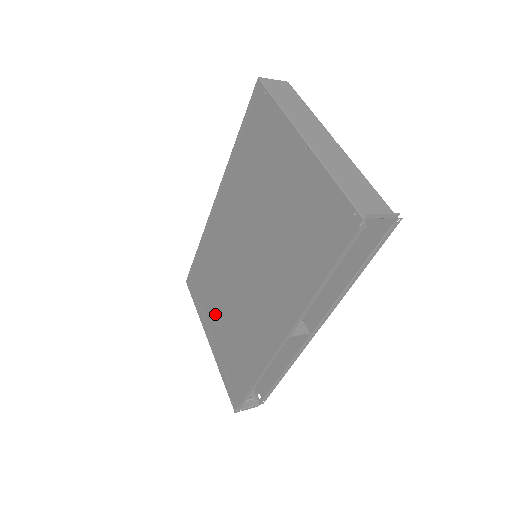
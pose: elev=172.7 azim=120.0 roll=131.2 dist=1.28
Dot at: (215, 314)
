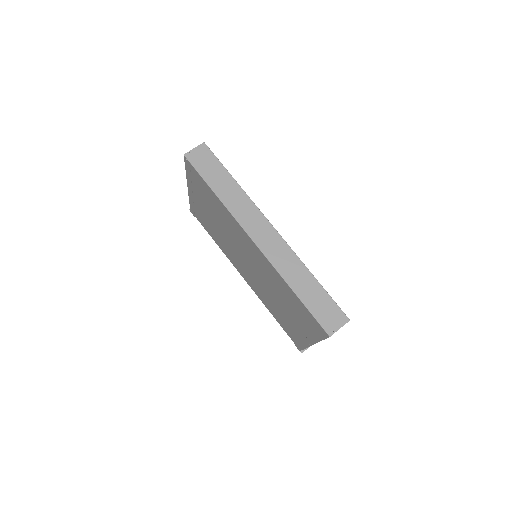
Dot at: (204, 205)
